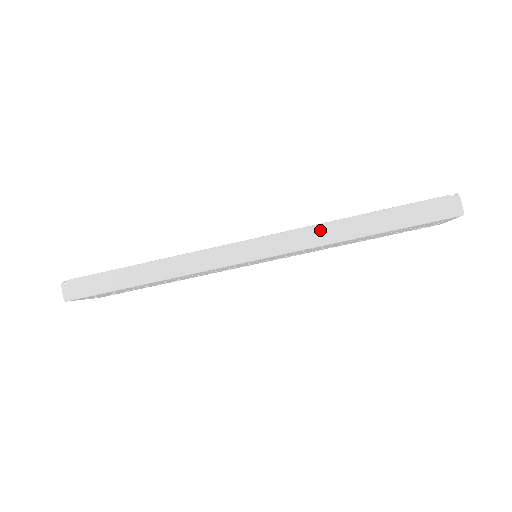
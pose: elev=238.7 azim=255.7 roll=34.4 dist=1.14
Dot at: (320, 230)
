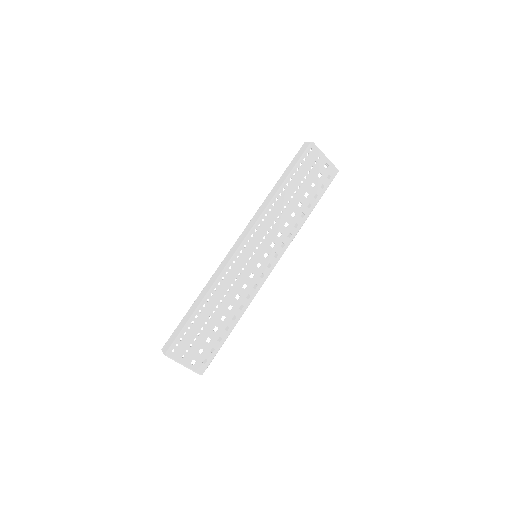
Dot at: (262, 206)
